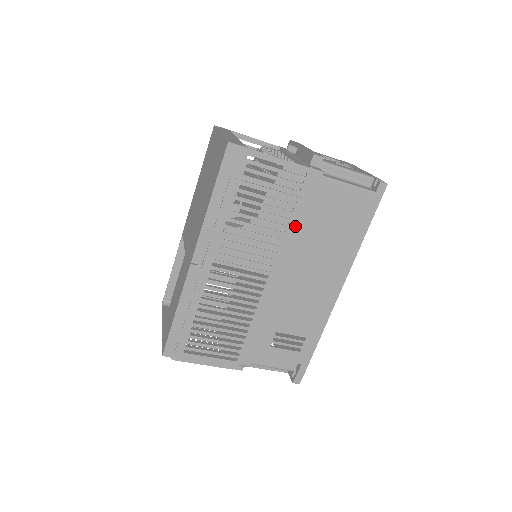
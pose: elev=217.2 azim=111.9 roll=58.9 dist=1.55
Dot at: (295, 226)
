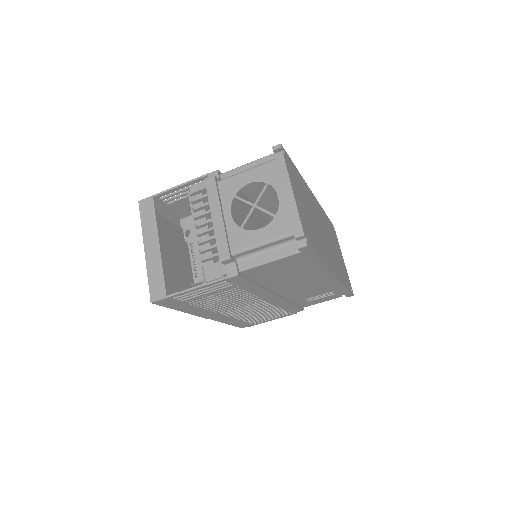
Dot at: (253, 289)
